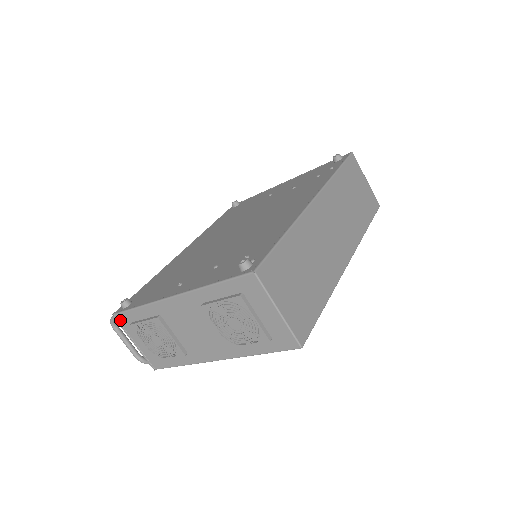
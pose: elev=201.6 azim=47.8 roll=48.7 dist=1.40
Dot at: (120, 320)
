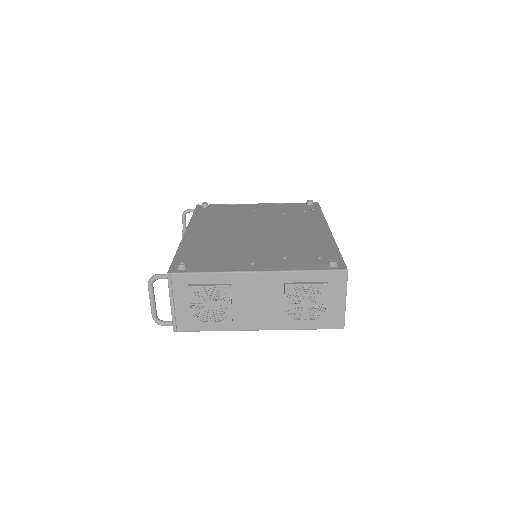
Dot at: (174, 280)
